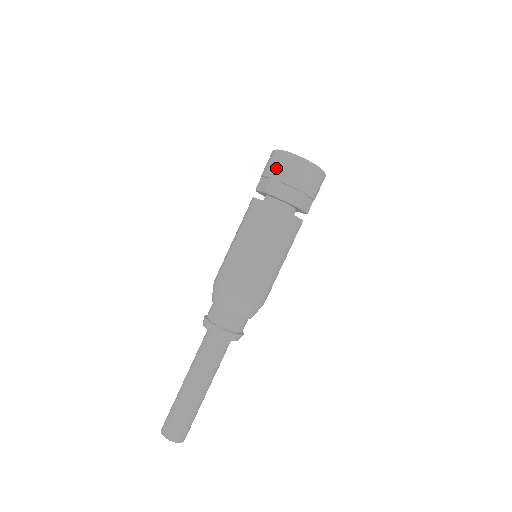
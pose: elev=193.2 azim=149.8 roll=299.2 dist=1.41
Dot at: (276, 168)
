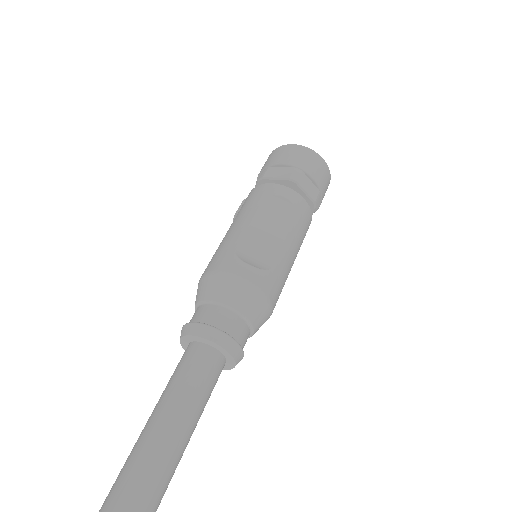
Dot at: (300, 159)
